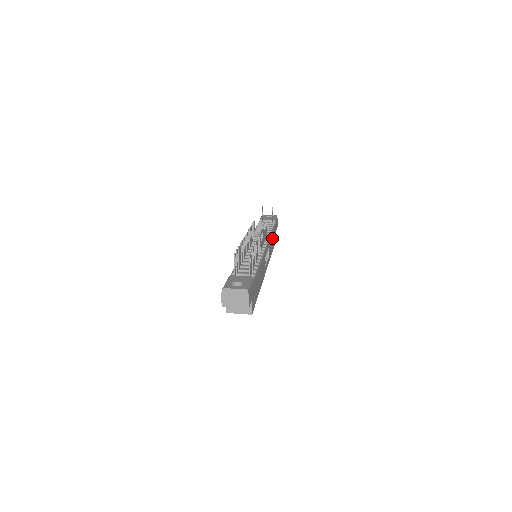
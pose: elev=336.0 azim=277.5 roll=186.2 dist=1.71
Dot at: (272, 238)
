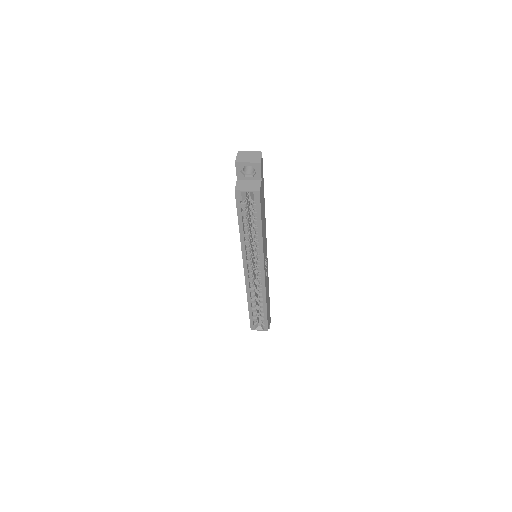
Dot at: (268, 293)
